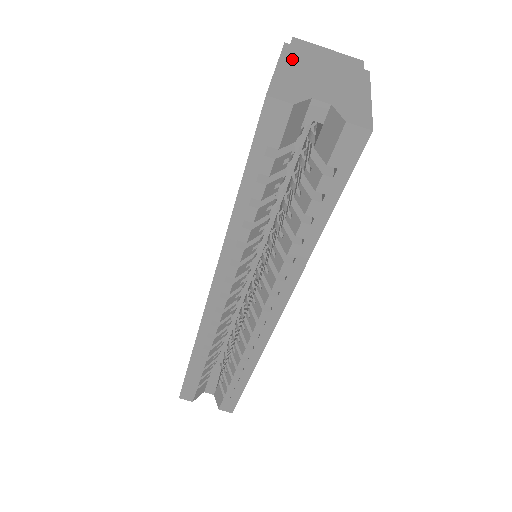
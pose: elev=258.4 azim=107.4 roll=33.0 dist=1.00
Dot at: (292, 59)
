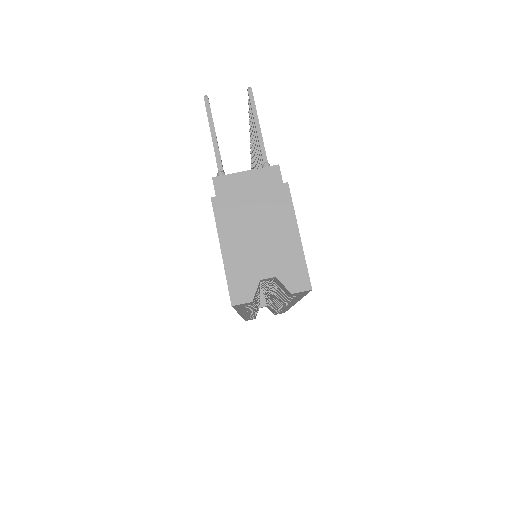
Dot at: (227, 226)
